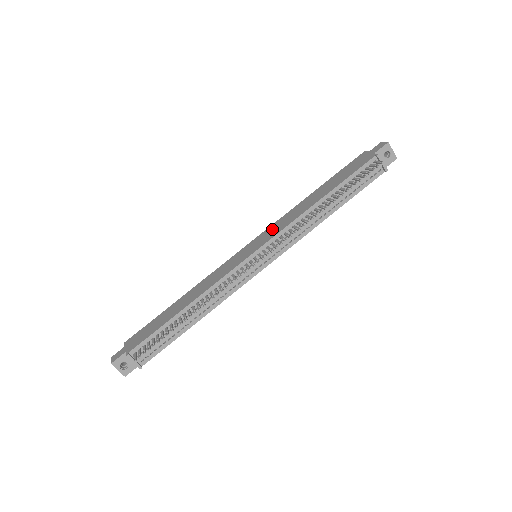
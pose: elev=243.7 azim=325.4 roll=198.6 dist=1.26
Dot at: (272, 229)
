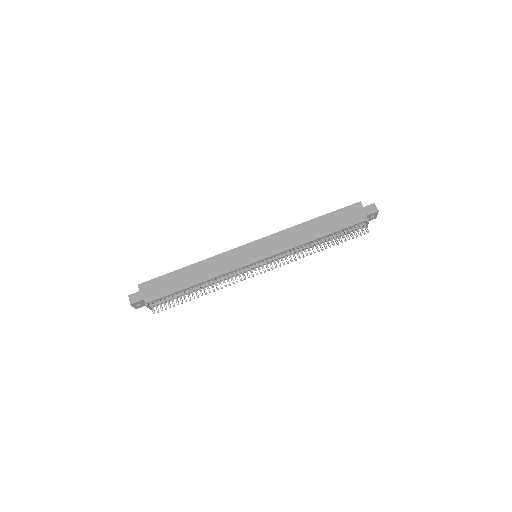
Dot at: (275, 241)
